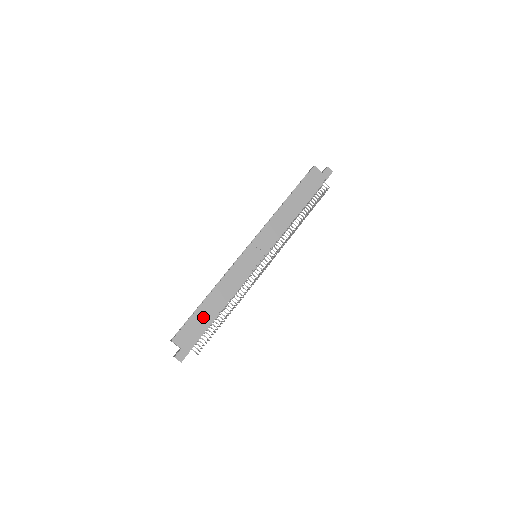
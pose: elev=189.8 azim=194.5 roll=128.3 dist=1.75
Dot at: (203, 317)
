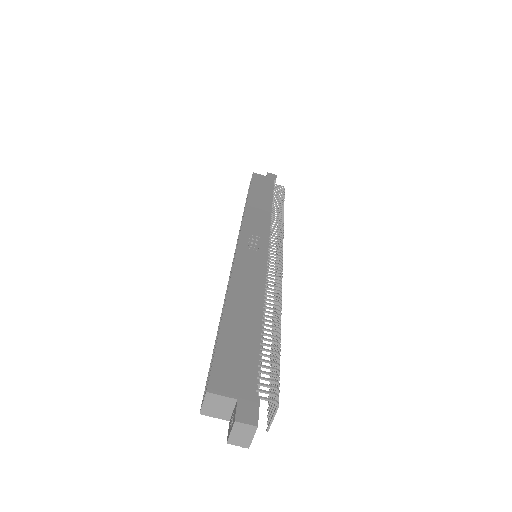
Dot at: (240, 334)
